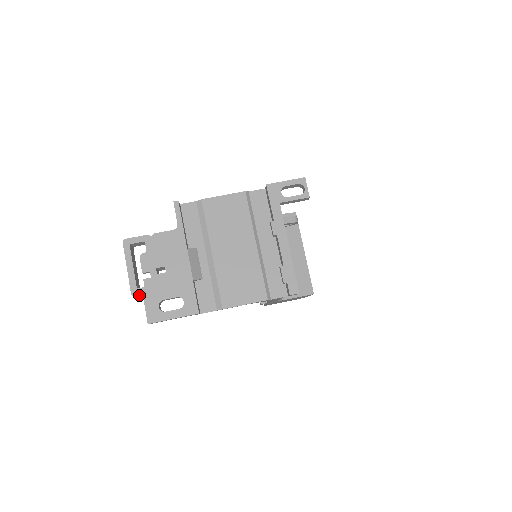
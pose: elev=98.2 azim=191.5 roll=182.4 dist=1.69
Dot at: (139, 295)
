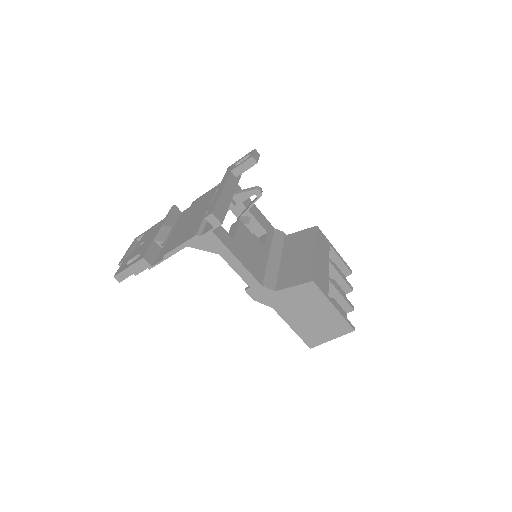
Dot at: occluded
